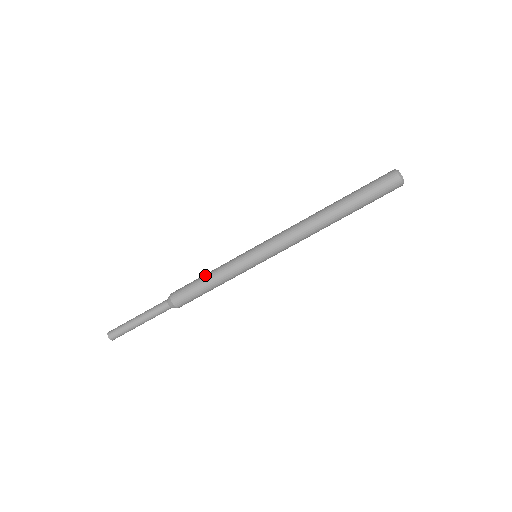
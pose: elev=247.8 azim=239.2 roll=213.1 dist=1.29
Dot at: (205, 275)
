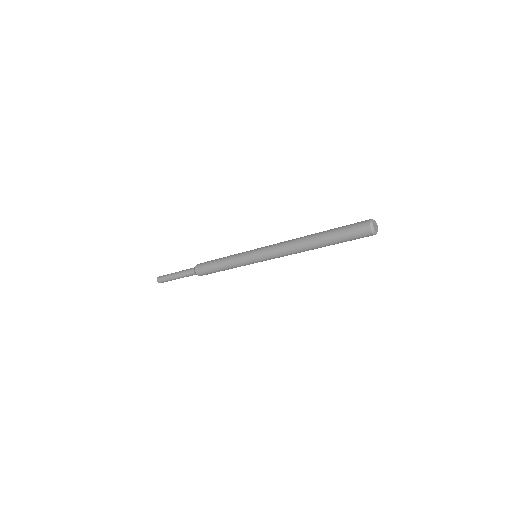
Dot at: (218, 263)
